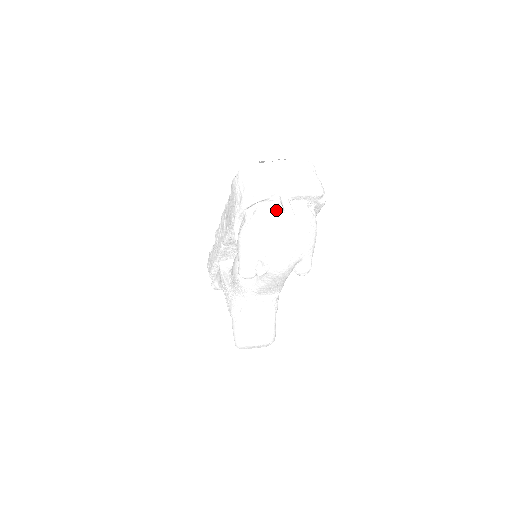
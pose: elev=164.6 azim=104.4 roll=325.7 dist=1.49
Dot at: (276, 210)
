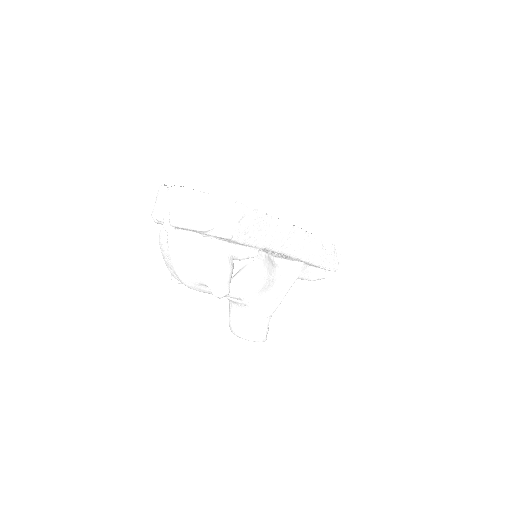
Dot at: (165, 235)
